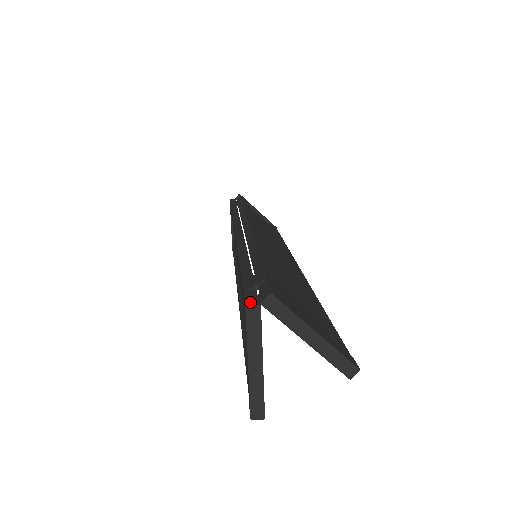
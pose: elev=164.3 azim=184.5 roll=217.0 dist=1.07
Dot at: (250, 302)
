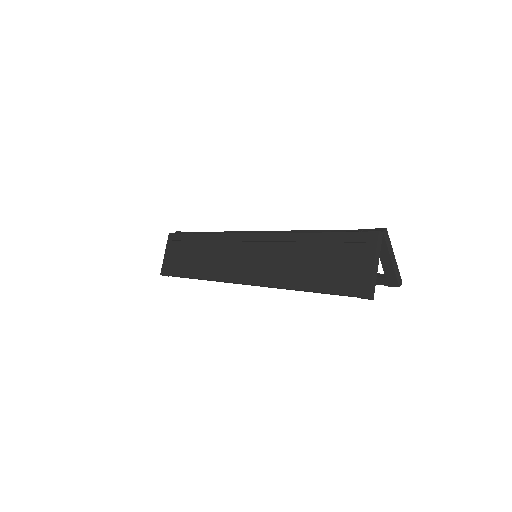
Dot at: (377, 231)
